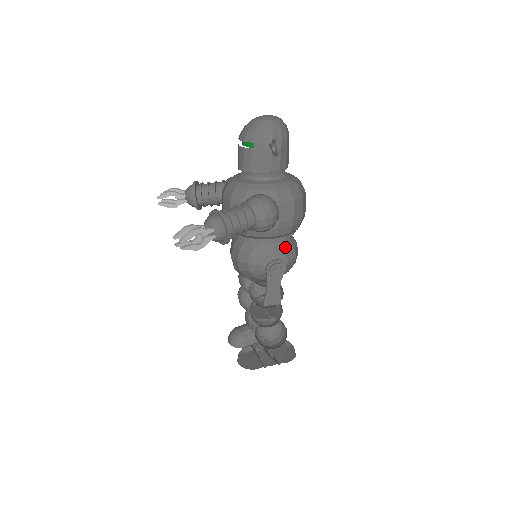
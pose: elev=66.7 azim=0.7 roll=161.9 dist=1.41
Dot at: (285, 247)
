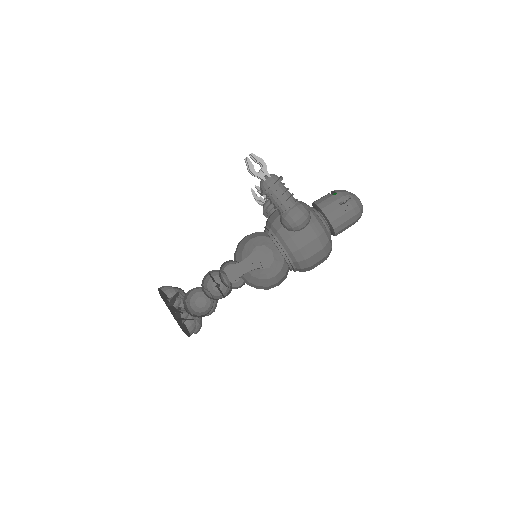
Dot at: (279, 259)
